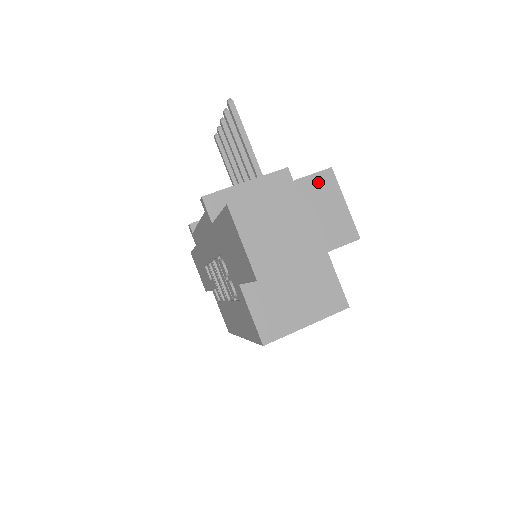
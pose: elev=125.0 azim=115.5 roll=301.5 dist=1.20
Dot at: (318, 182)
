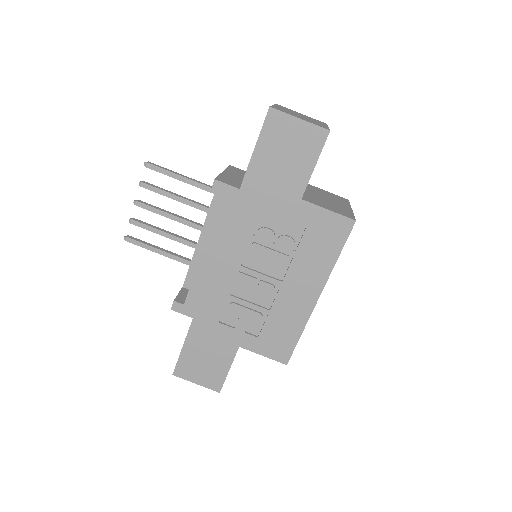
Dot at: occluded
